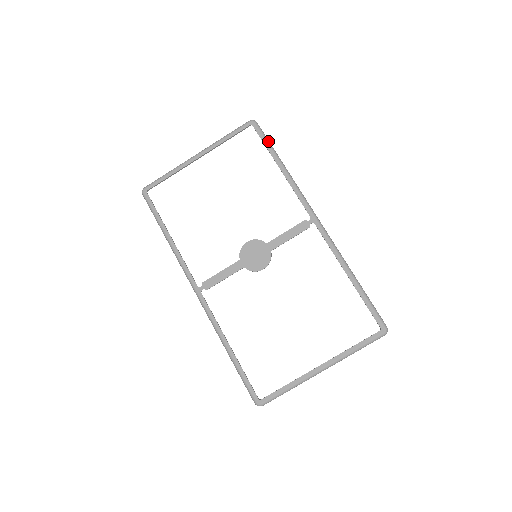
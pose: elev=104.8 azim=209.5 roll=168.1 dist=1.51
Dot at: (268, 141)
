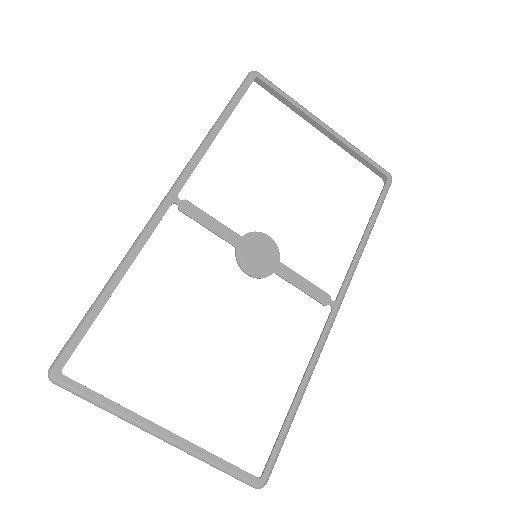
Dot at: occluded
